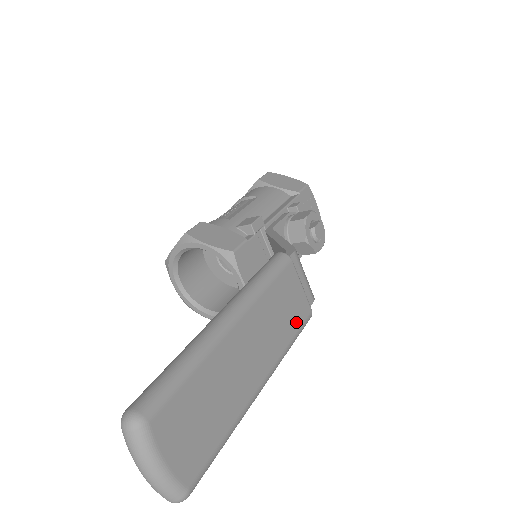
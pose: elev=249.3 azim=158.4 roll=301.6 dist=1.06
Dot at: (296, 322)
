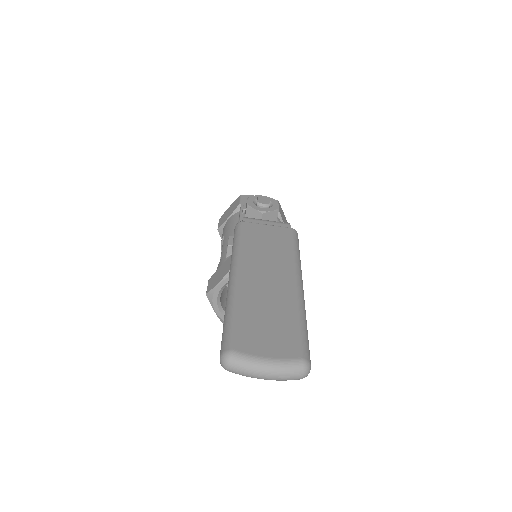
Dot at: (285, 241)
